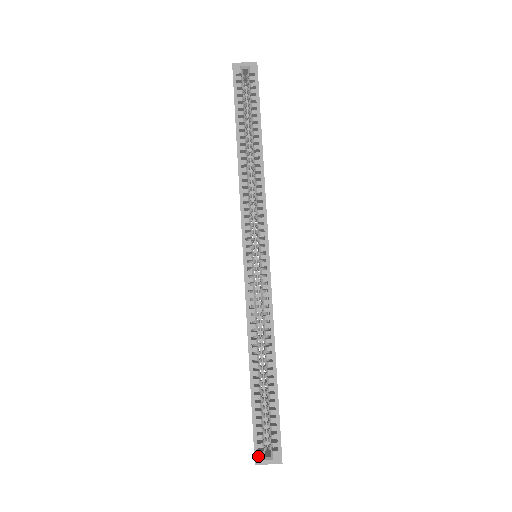
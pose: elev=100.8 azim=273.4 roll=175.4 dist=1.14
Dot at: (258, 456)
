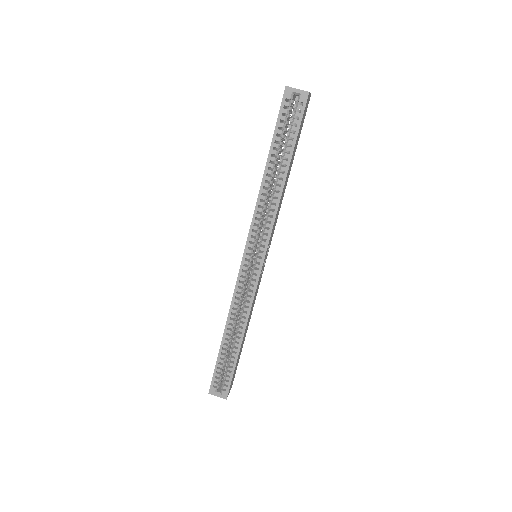
Dot at: (212, 389)
